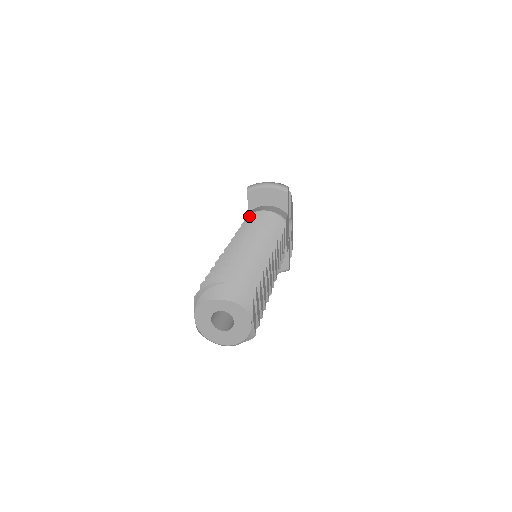
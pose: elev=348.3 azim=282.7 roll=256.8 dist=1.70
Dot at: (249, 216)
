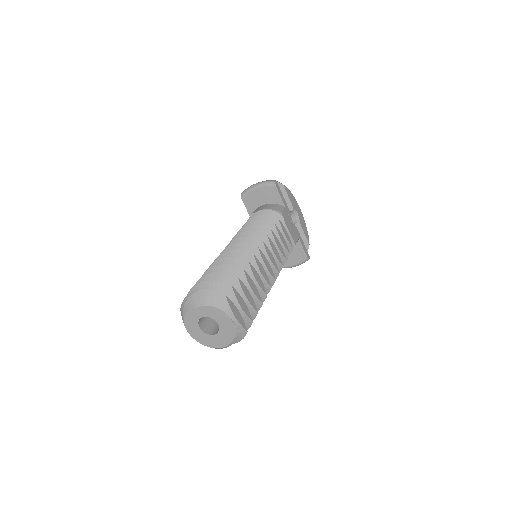
Dot at: occluded
